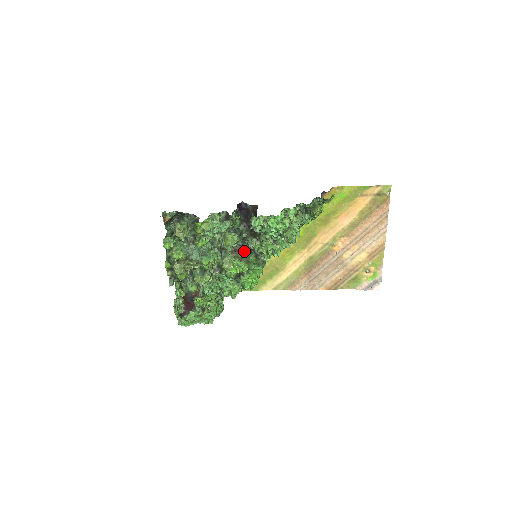
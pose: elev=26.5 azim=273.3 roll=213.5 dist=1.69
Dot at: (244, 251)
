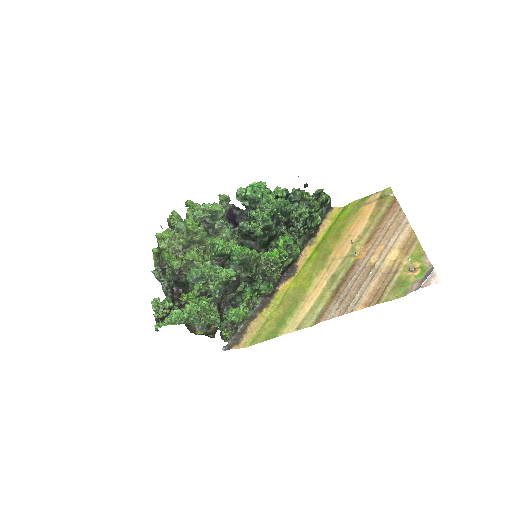
Dot at: occluded
